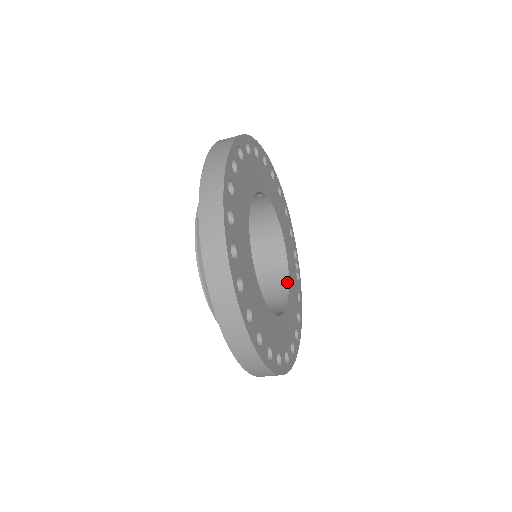
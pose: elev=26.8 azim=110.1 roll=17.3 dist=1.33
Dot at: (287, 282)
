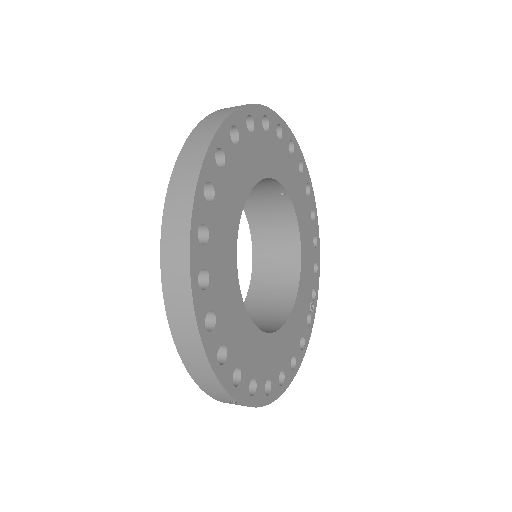
Dot at: (289, 310)
